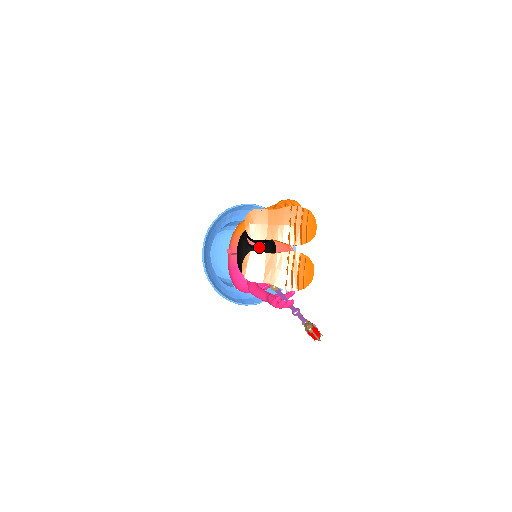
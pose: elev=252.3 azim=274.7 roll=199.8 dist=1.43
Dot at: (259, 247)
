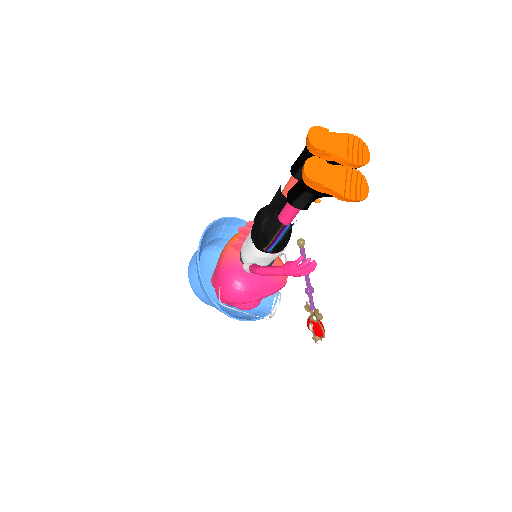
Dot at: occluded
